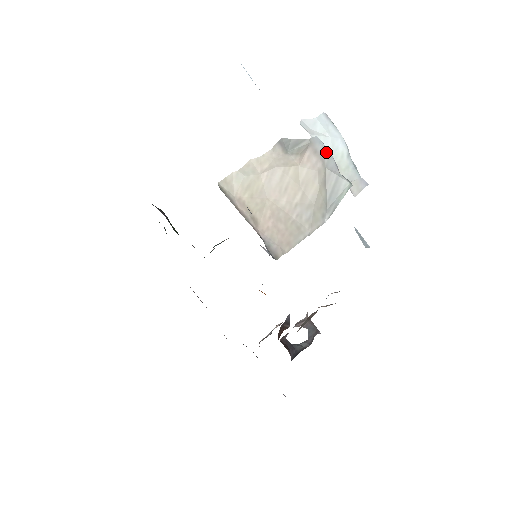
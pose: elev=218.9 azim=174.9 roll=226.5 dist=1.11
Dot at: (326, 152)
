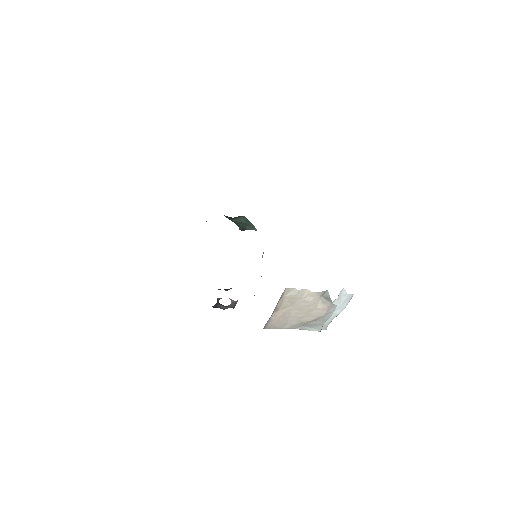
Dot at: (331, 313)
